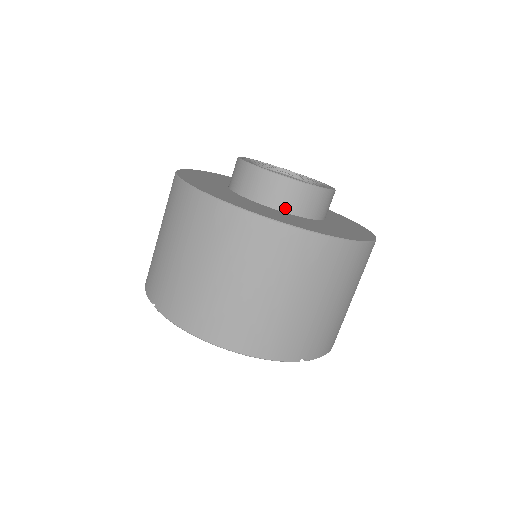
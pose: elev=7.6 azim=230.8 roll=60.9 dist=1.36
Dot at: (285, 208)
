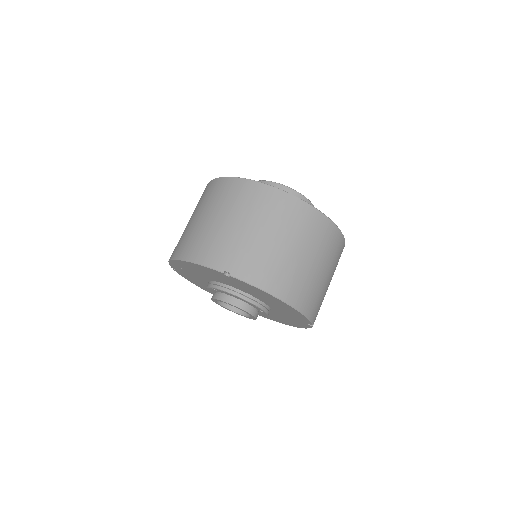
Dot at: occluded
